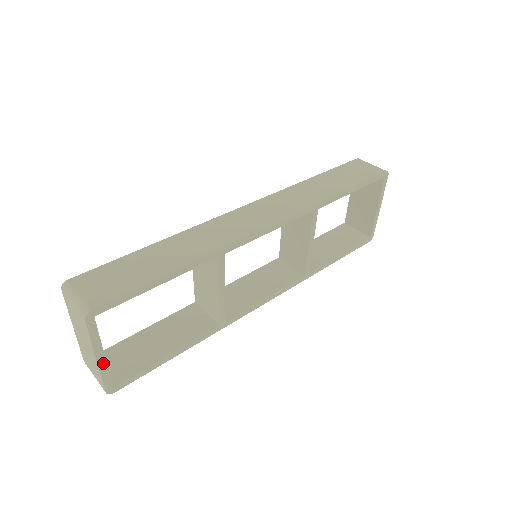
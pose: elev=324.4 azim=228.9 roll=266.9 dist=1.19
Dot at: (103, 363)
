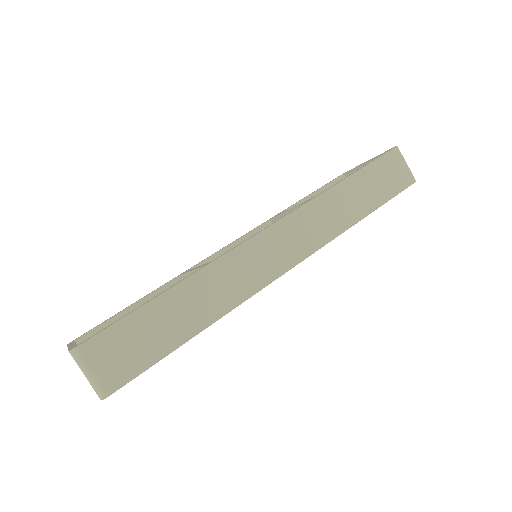
Dot at: occluded
